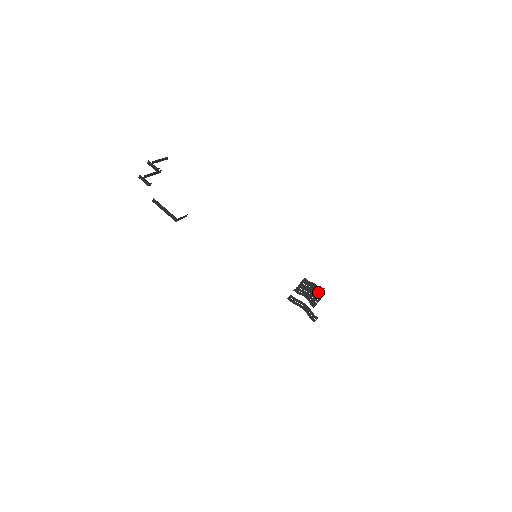
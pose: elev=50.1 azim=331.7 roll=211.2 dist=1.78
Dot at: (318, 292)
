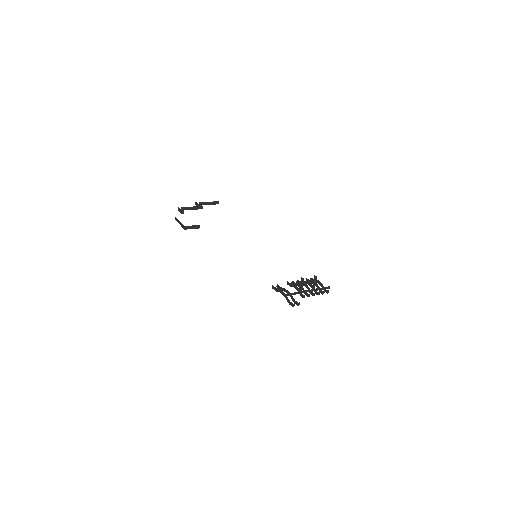
Dot at: (319, 287)
